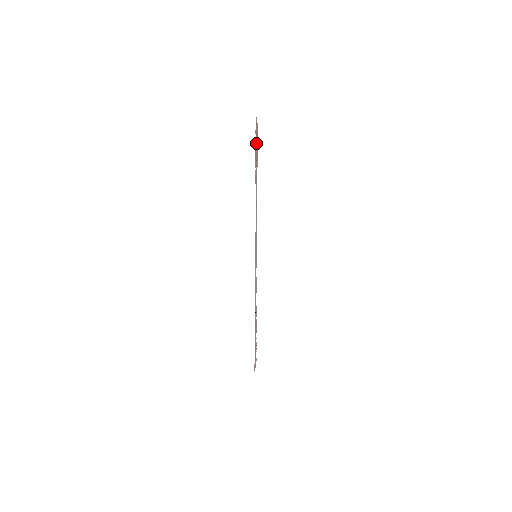
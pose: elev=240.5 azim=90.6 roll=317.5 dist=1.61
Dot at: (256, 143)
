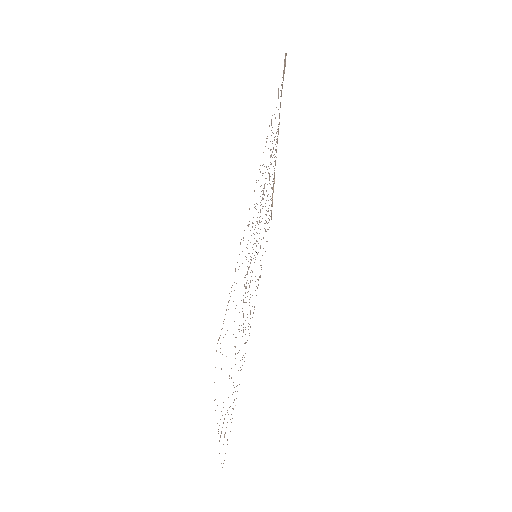
Dot at: (280, 105)
